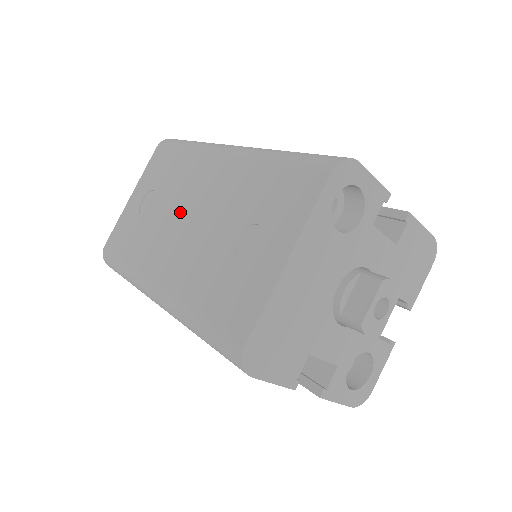
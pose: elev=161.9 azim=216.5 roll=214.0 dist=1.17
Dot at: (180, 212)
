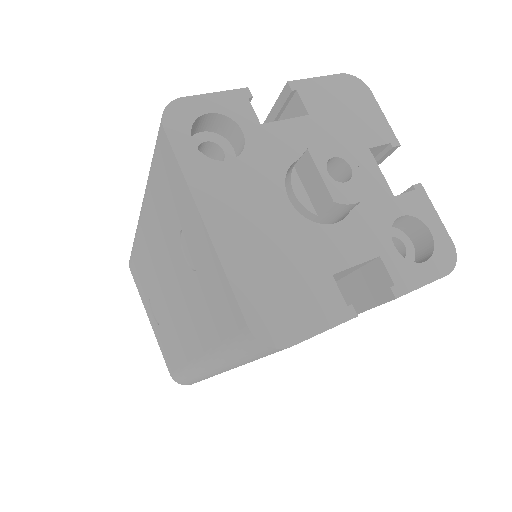
Dot at: (163, 291)
